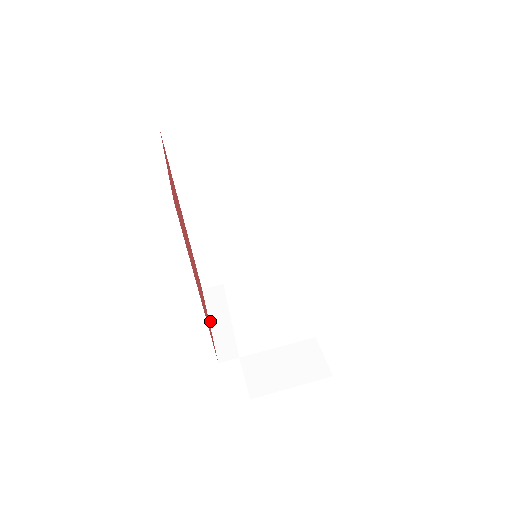
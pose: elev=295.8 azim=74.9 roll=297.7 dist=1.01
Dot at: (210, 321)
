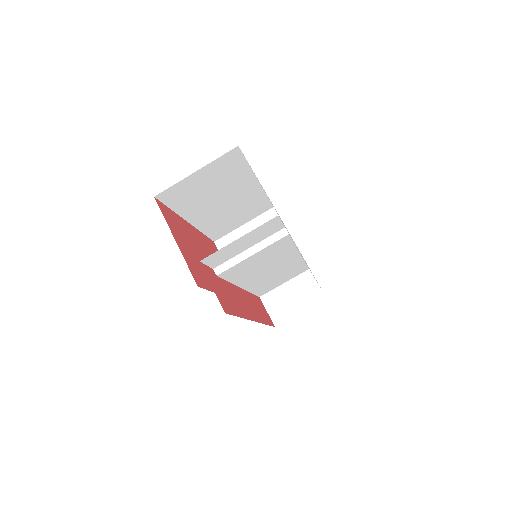
Dot at: occluded
